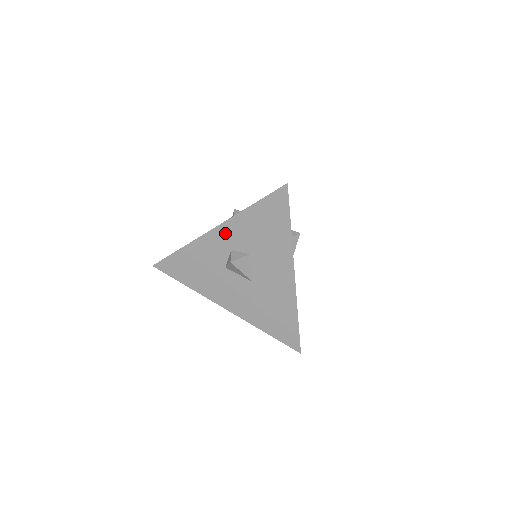
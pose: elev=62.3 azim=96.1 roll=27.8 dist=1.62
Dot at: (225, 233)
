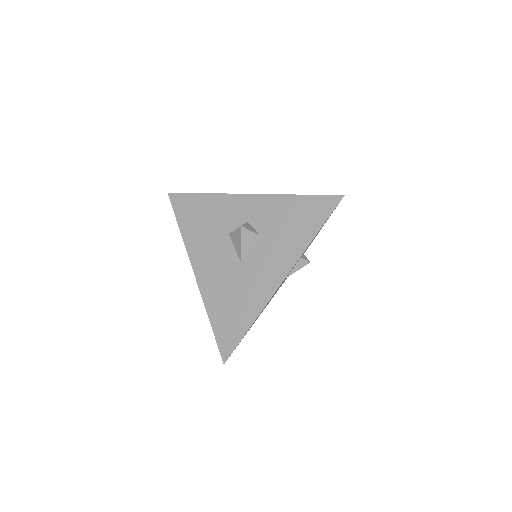
Dot at: (256, 204)
